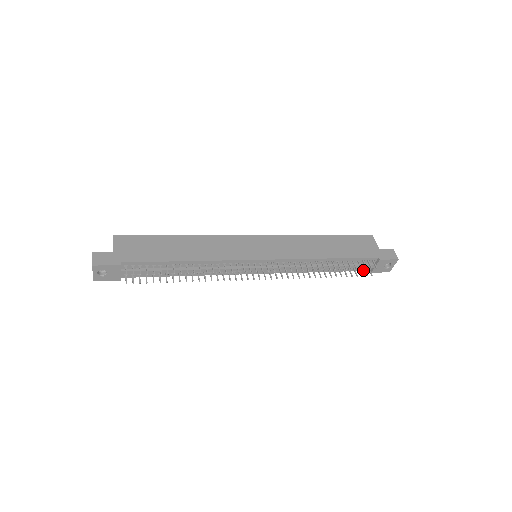
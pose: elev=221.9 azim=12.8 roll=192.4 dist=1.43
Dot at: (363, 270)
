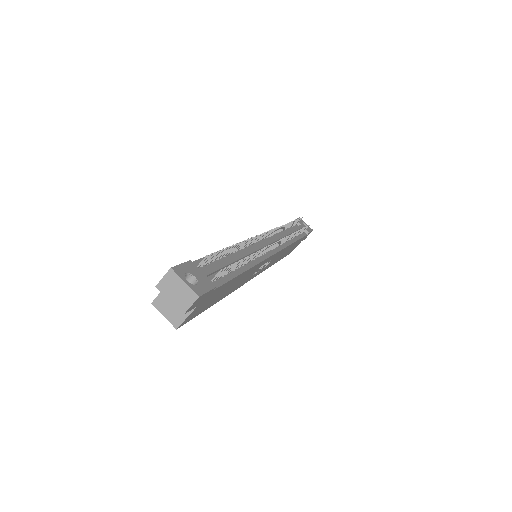
Dot at: (305, 235)
